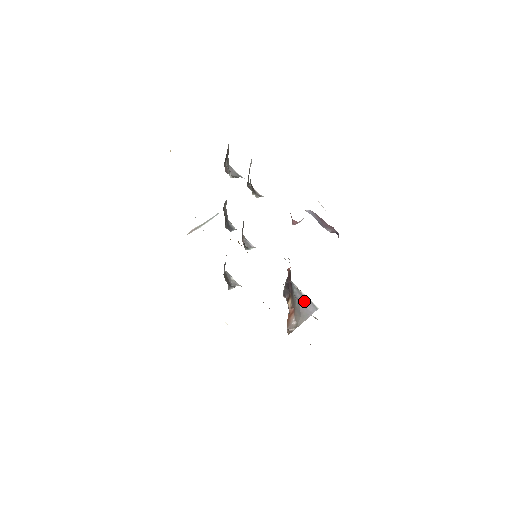
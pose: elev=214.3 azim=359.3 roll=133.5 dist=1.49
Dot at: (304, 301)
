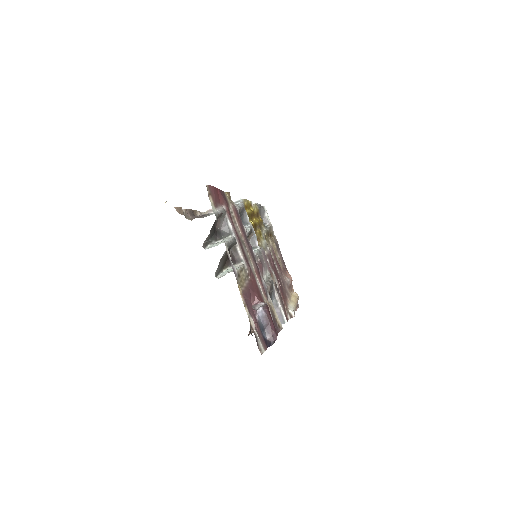
Dot at: (277, 313)
